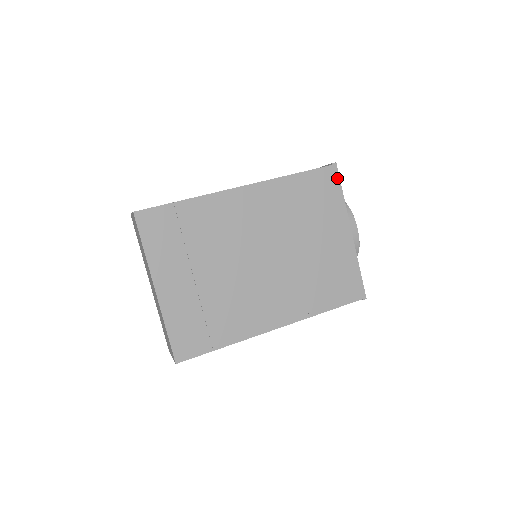
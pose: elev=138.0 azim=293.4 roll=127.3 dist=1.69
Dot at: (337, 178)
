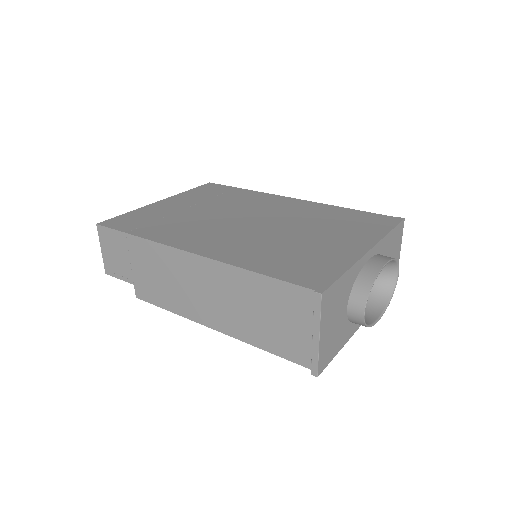
Dot at: (395, 223)
